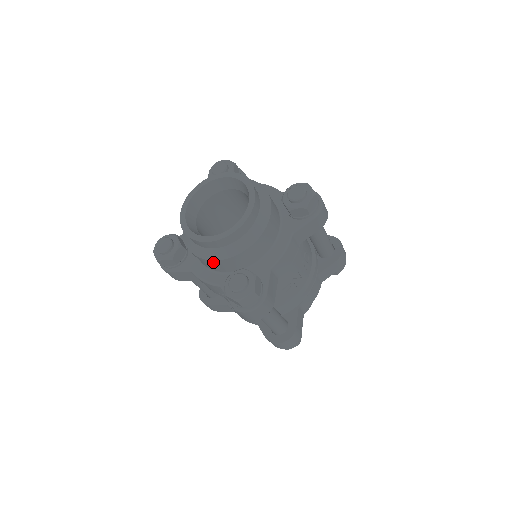
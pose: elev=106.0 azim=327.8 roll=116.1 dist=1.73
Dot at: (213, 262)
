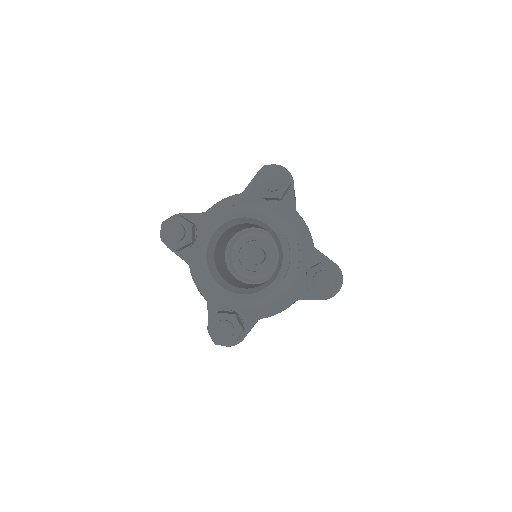
Dot at: occluded
